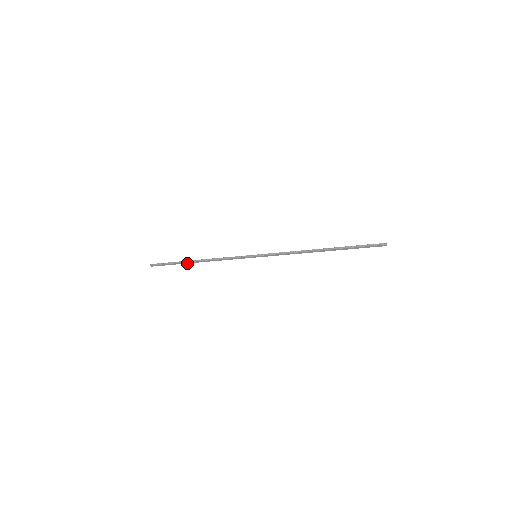
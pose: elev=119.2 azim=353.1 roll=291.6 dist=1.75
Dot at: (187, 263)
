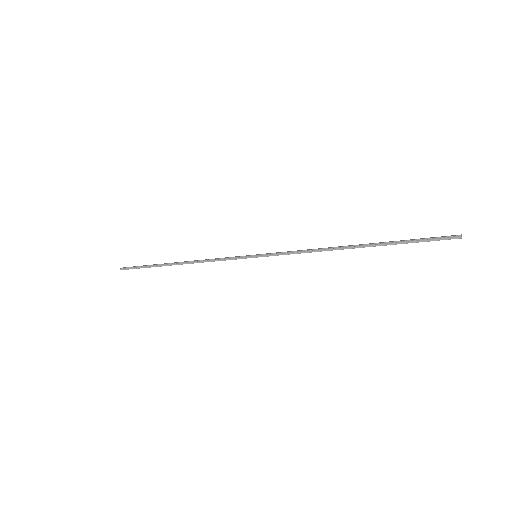
Dot at: (166, 265)
